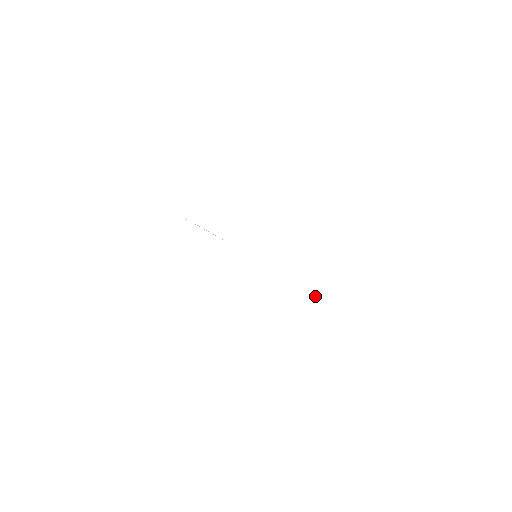
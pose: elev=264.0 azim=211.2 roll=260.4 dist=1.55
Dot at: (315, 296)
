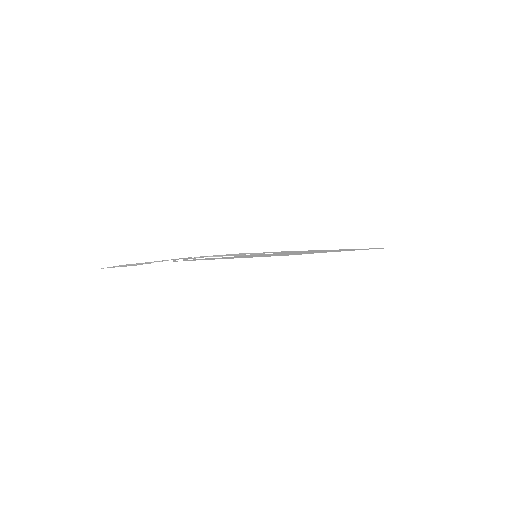
Dot at: occluded
